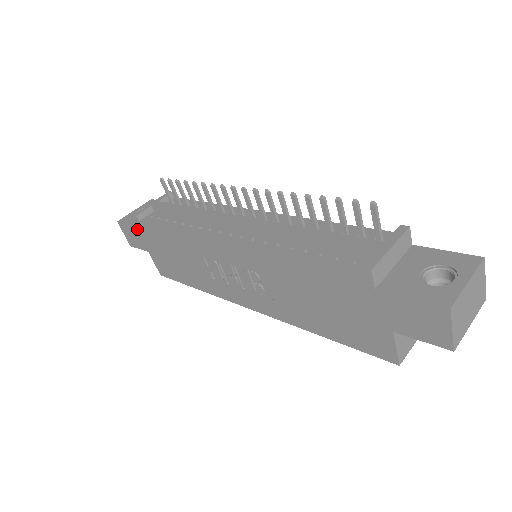
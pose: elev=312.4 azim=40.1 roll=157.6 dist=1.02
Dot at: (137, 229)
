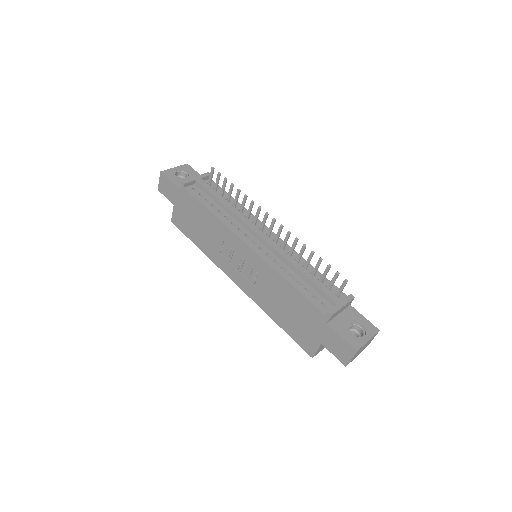
Dot at: (177, 189)
